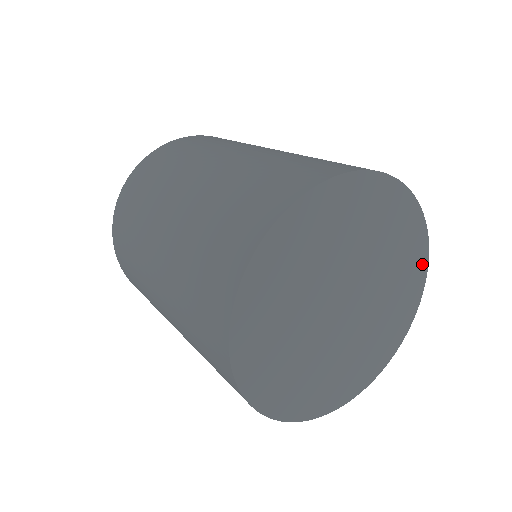
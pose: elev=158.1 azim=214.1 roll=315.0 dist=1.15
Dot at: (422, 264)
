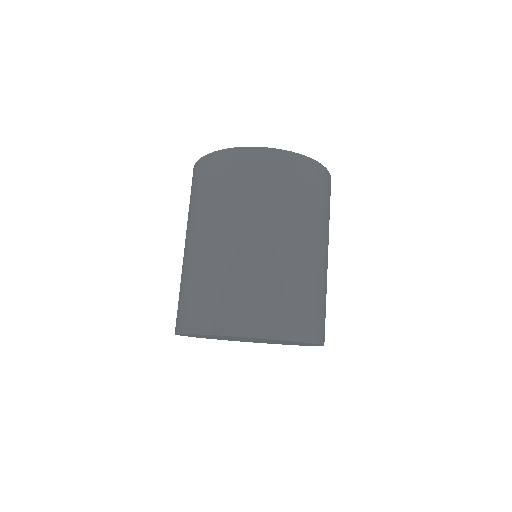
Dot at: occluded
